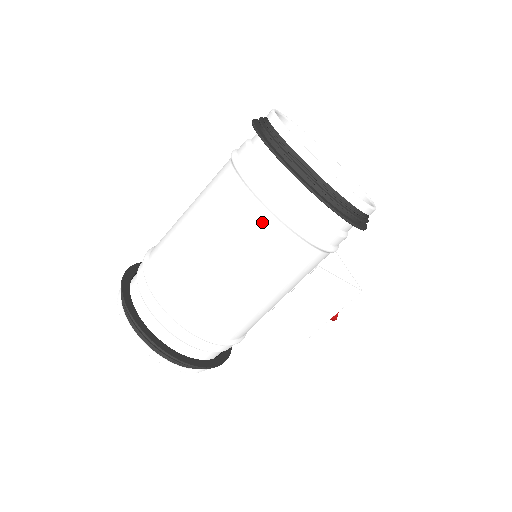
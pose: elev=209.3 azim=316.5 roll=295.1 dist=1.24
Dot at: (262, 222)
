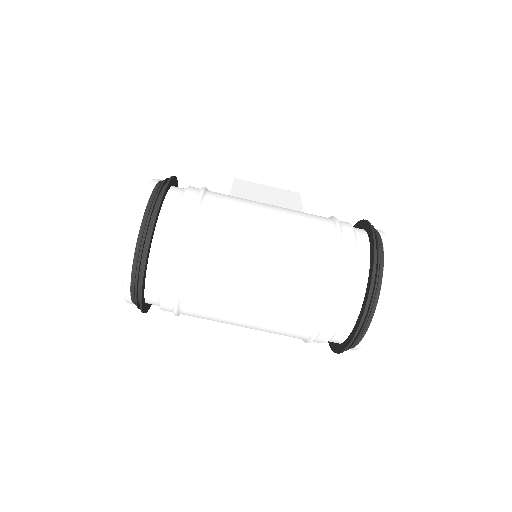
Dot at: (296, 337)
